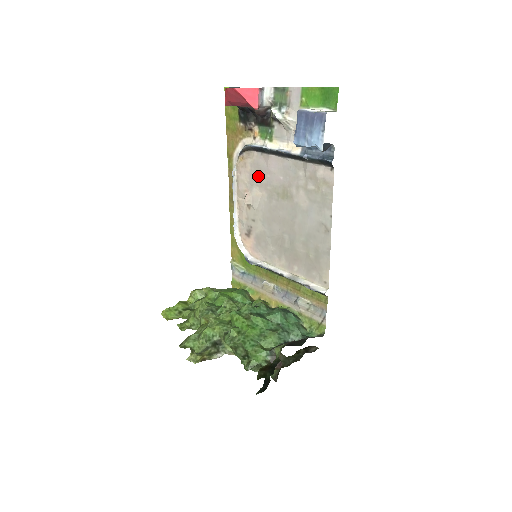
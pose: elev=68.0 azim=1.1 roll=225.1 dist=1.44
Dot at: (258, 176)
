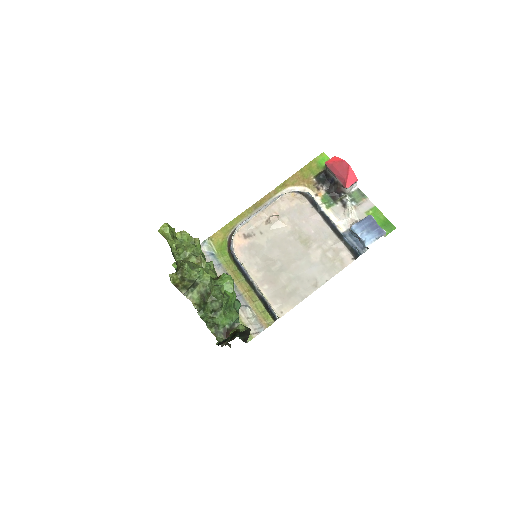
Dot at: (295, 215)
